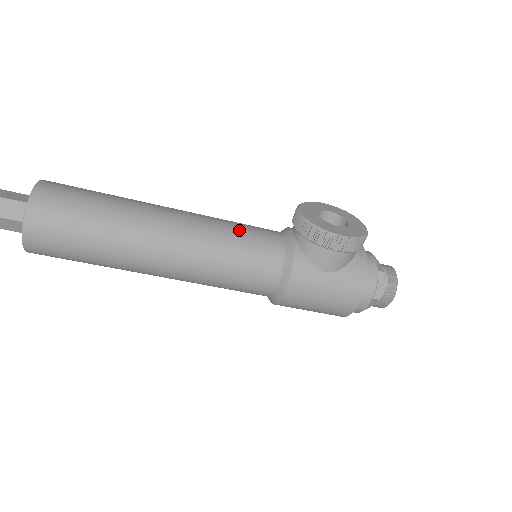
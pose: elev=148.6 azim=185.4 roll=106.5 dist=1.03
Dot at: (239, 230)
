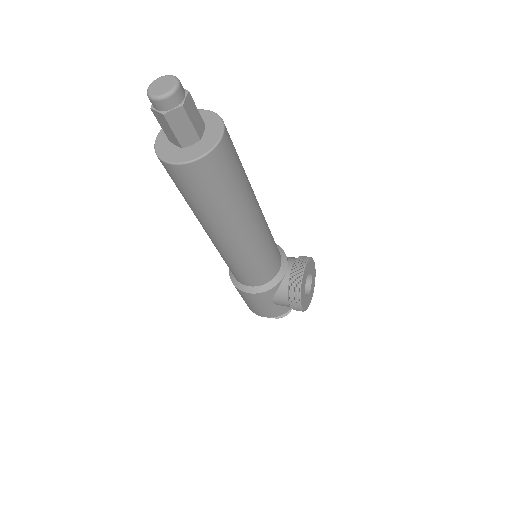
Dot at: (270, 252)
